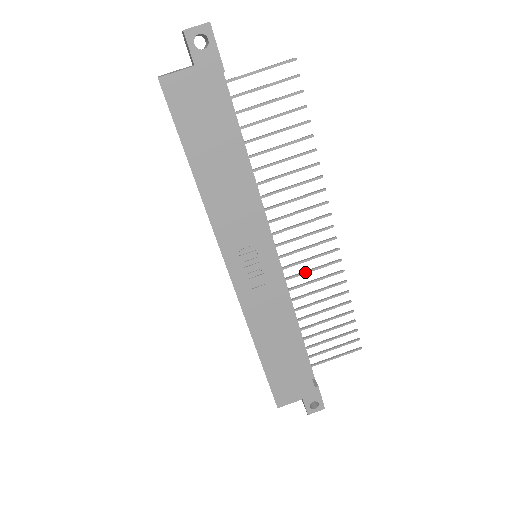
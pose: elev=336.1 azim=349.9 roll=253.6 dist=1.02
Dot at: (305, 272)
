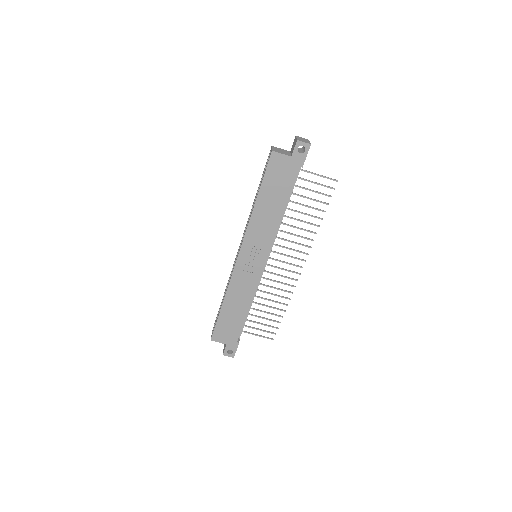
Dot at: (273, 280)
